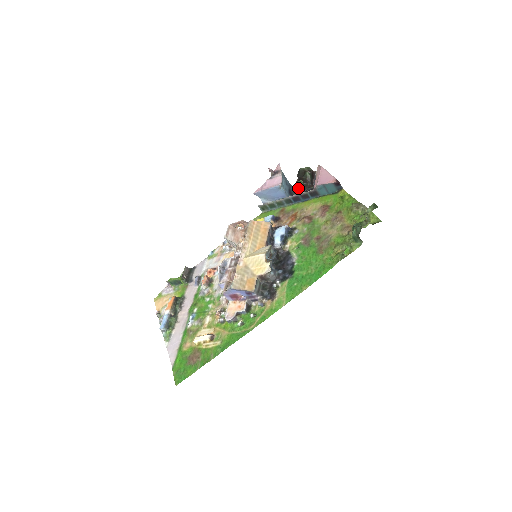
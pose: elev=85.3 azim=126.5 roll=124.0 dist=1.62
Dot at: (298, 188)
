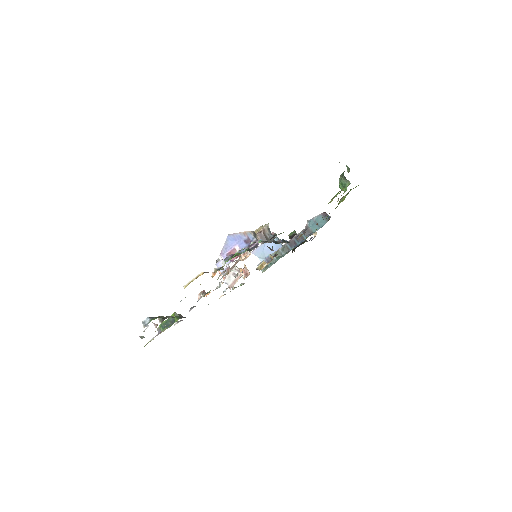
Dot at: (292, 235)
